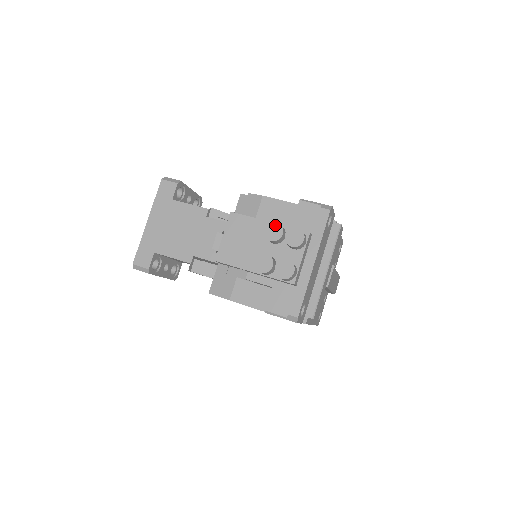
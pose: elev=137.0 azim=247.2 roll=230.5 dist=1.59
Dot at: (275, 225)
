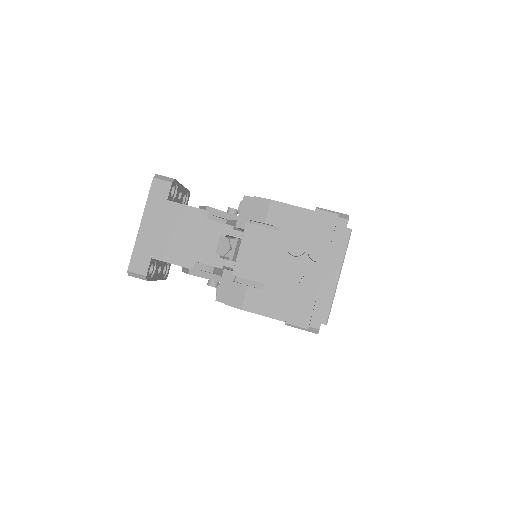
Dot at: (298, 239)
